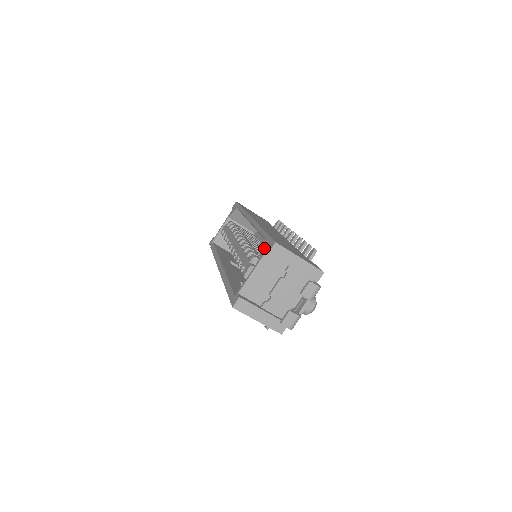
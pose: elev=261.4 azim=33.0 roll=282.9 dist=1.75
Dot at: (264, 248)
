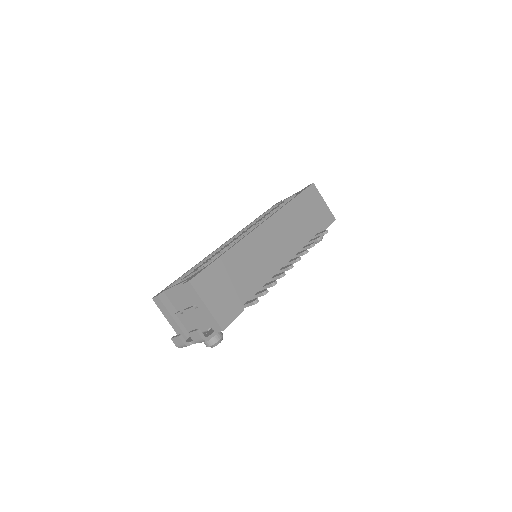
Dot at: (194, 274)
